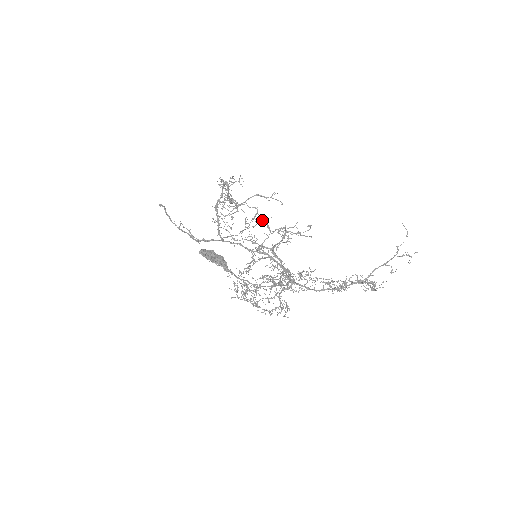
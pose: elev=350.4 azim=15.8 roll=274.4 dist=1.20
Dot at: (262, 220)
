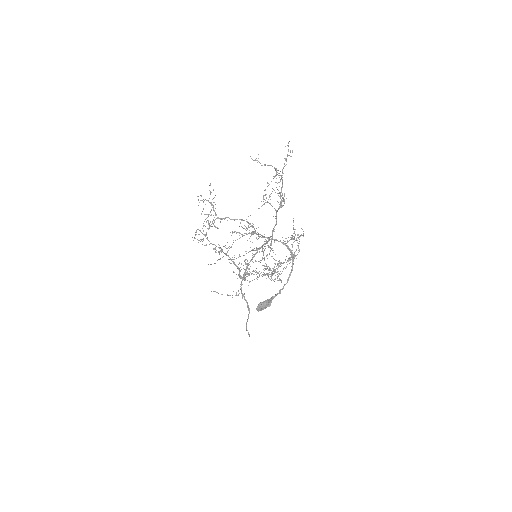
Dot at: (201, 214)
